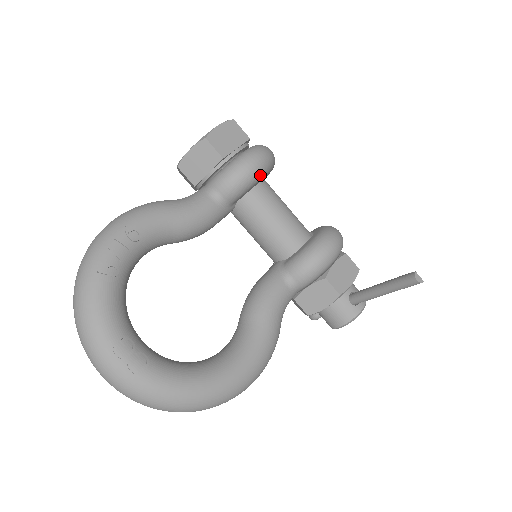
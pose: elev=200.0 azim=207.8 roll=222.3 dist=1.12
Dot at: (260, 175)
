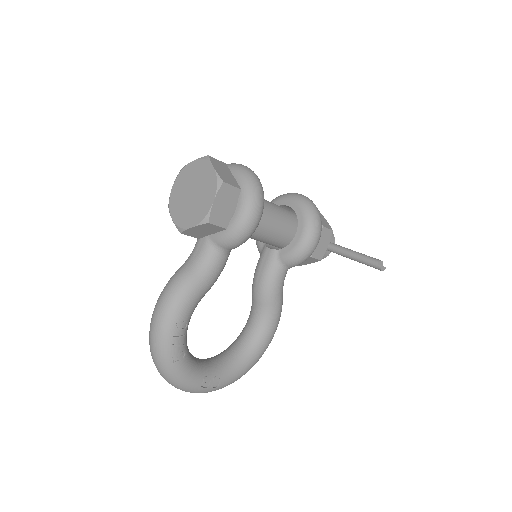
Dot at: (258, 223)
